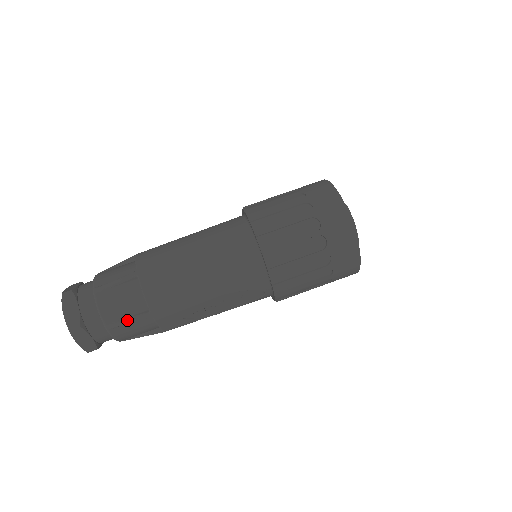
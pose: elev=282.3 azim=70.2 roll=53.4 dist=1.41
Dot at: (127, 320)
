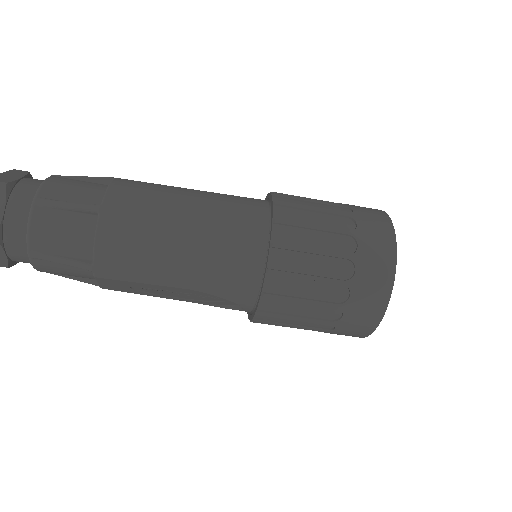
Dot at: (59, 259)
